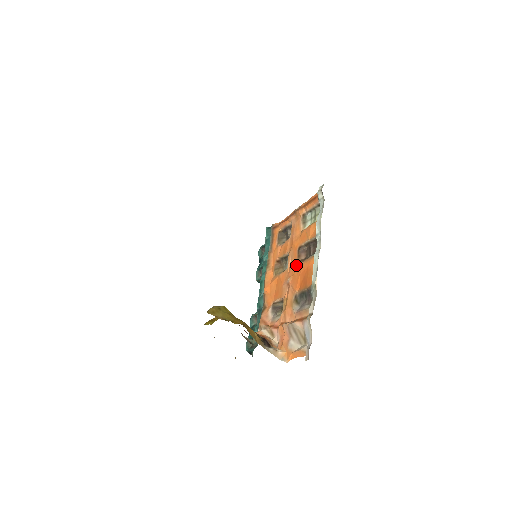
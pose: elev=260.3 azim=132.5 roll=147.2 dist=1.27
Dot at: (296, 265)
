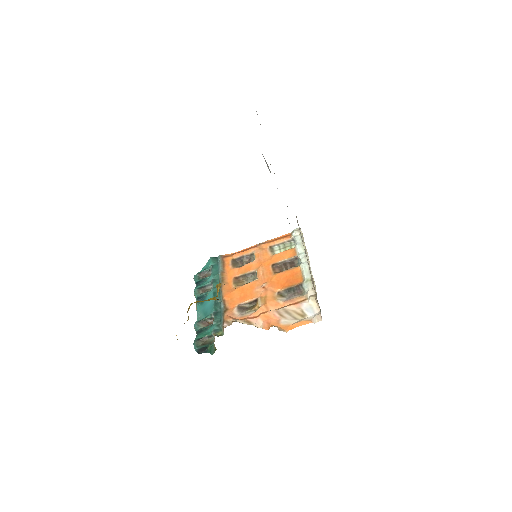
Dot at: (272, 275)
